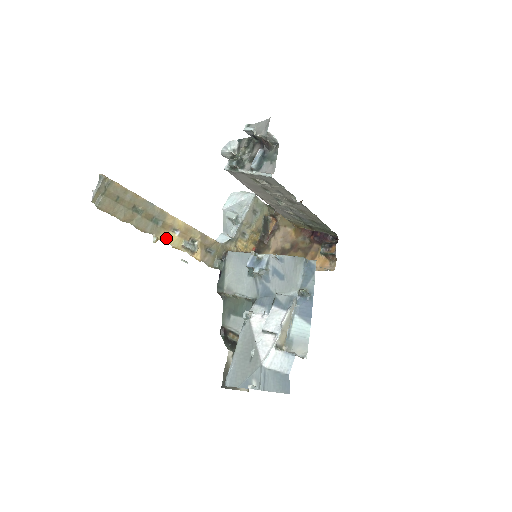
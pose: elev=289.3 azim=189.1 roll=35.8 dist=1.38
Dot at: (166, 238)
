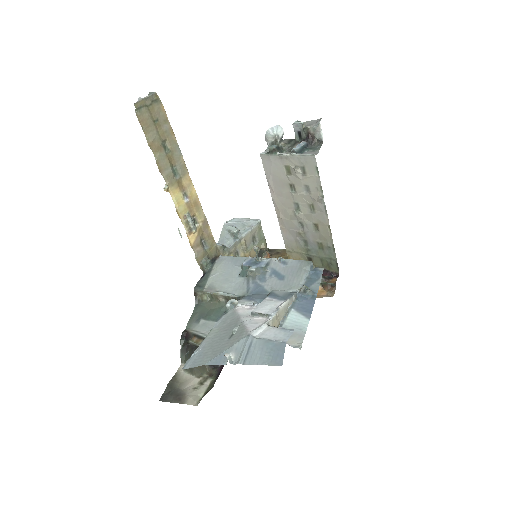
Dot at: (175, 196)
